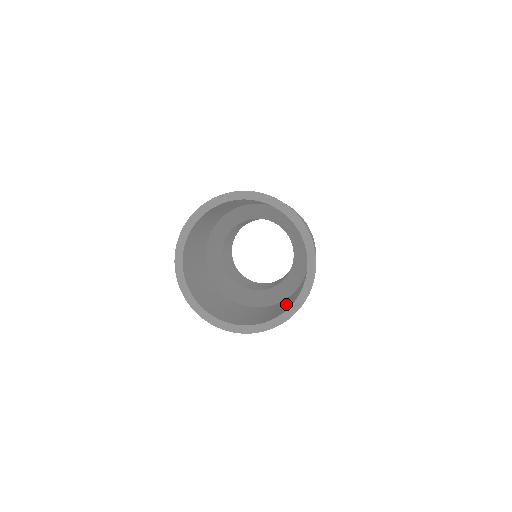
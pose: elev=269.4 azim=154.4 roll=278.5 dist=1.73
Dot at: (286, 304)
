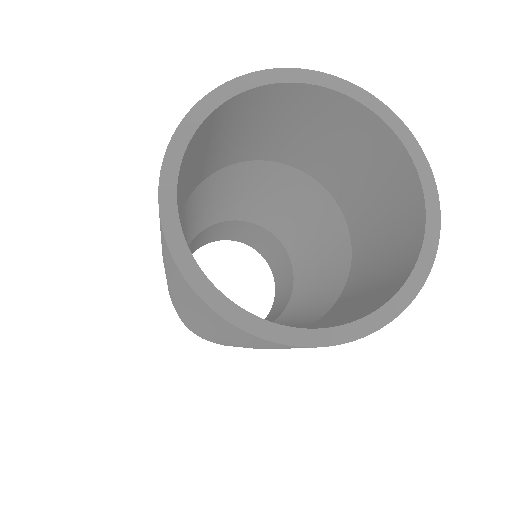
Dot at: (375, 279)
